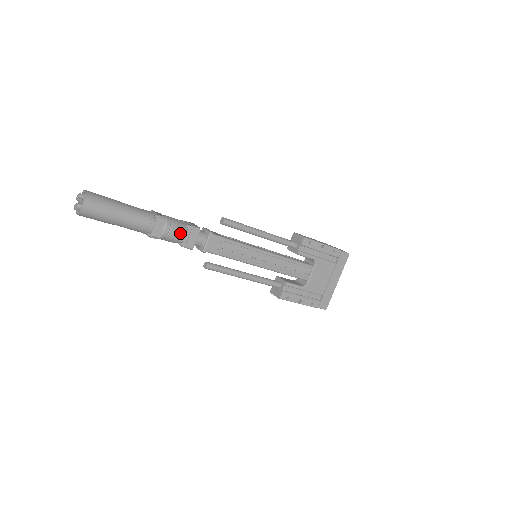
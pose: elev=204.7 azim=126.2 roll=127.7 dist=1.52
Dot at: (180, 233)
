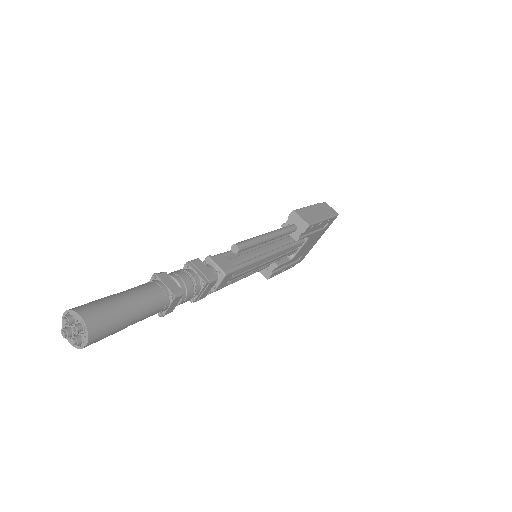
Dot at: (195, 295)
